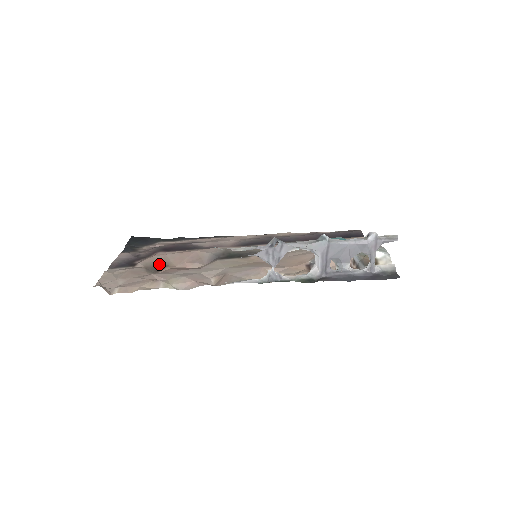
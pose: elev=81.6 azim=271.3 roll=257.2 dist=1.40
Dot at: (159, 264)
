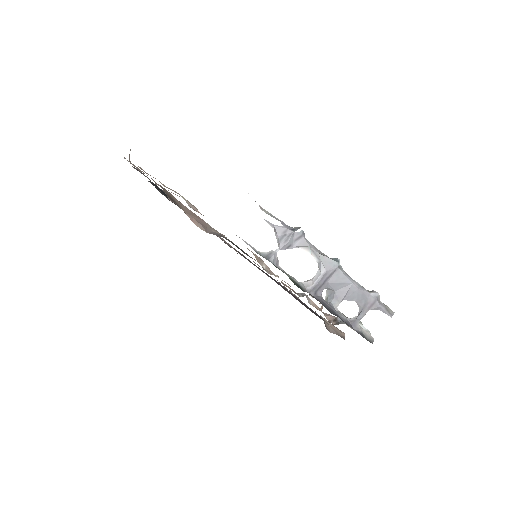
Dot at: (174, 199)
